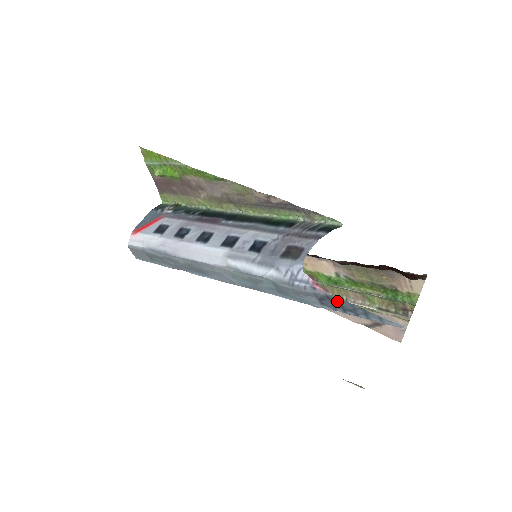
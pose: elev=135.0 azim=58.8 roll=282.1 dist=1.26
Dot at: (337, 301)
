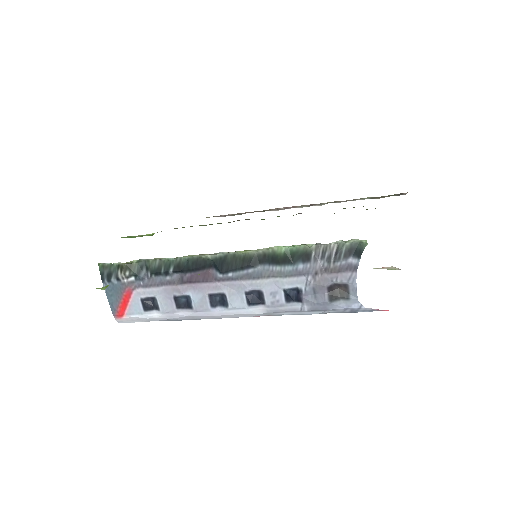
Dot at: occluded
